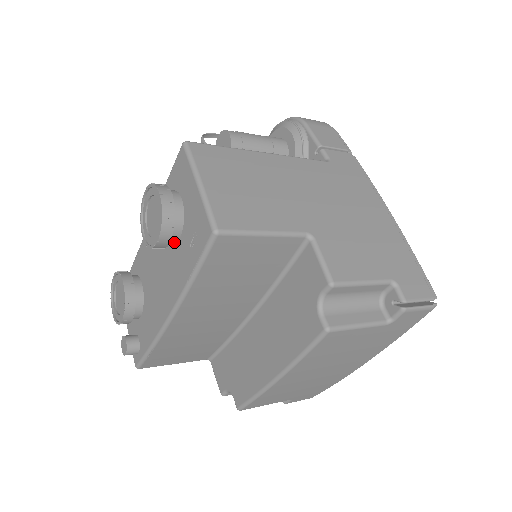
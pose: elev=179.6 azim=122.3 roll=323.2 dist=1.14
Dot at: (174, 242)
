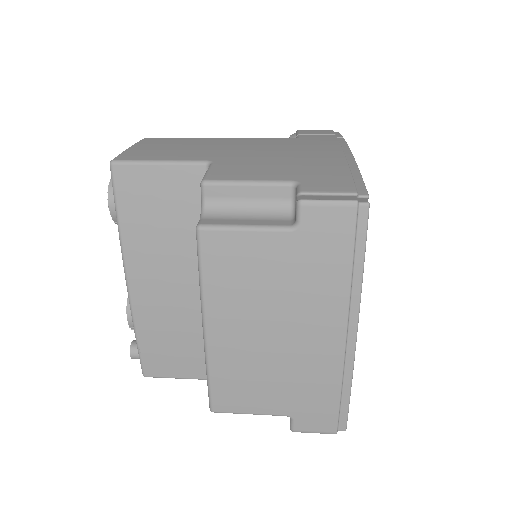
Dot at: occluded
